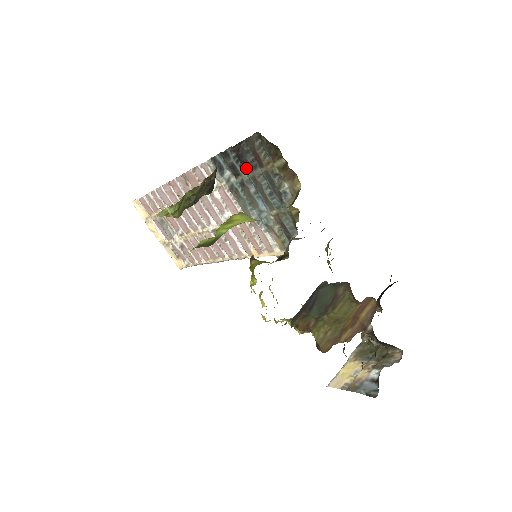
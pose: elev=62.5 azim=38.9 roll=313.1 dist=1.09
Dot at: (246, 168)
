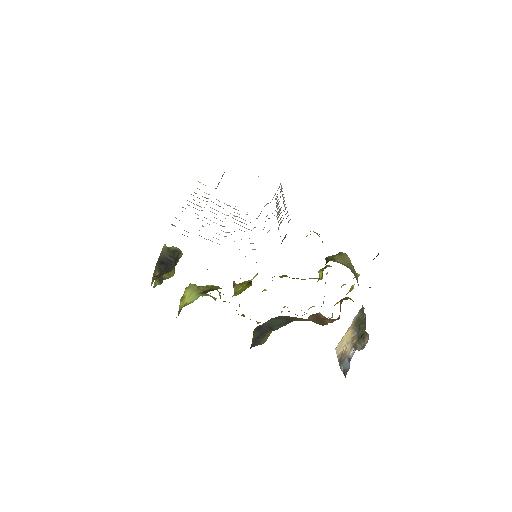
Dot at: occluded
